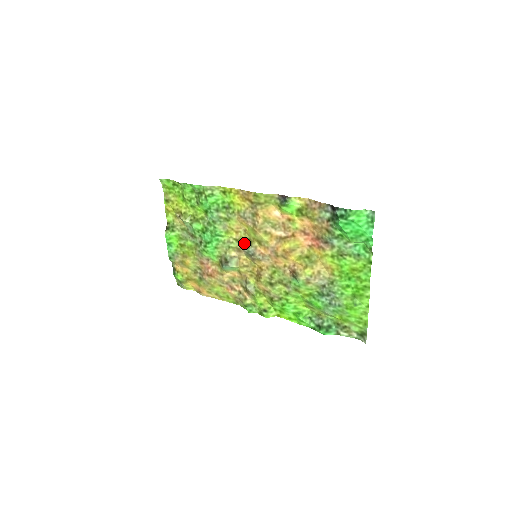
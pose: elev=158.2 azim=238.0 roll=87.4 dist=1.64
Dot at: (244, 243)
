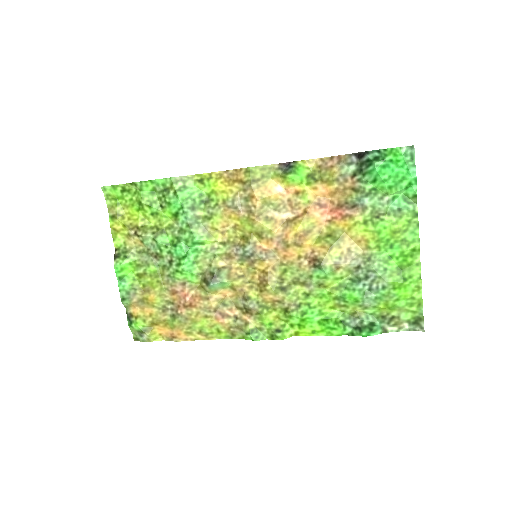
Dot at: (236, 244)
